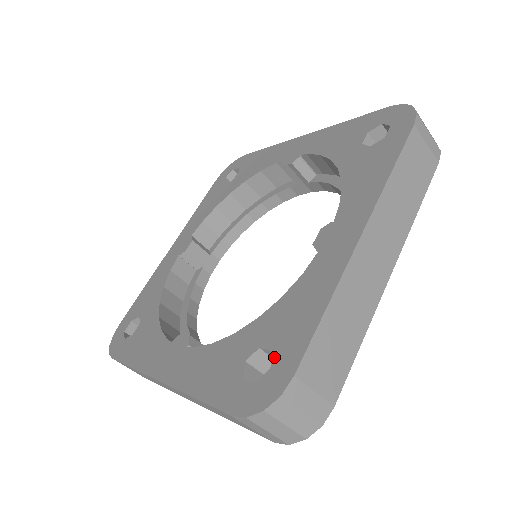
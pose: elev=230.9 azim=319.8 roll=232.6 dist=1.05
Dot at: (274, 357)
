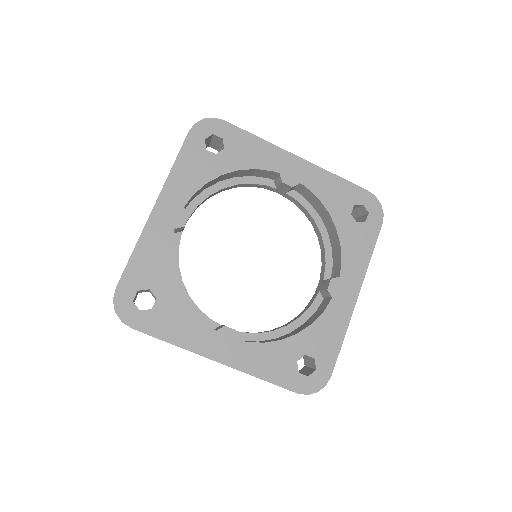
Dot at: (317, 363)
